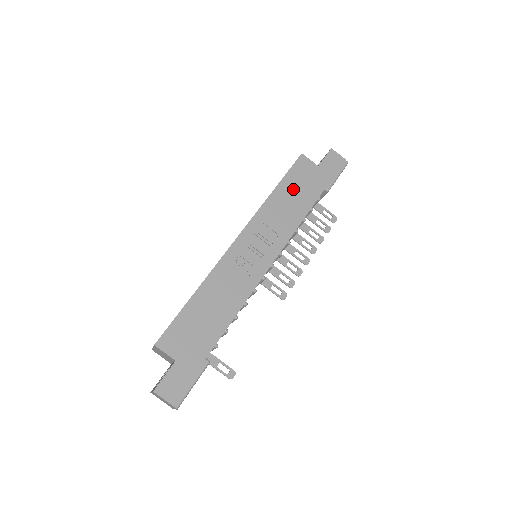
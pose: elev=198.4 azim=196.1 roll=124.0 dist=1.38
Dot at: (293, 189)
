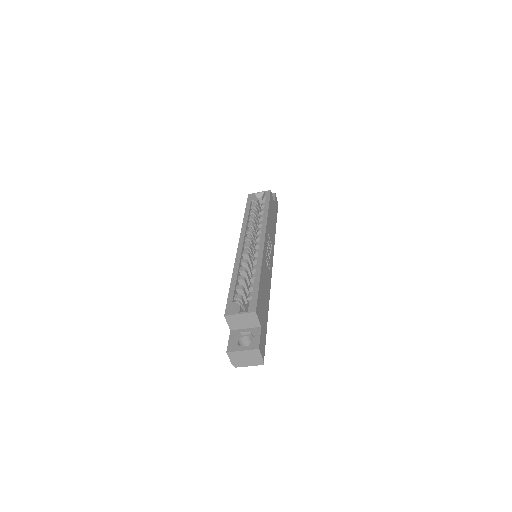
Dot at: occluded
